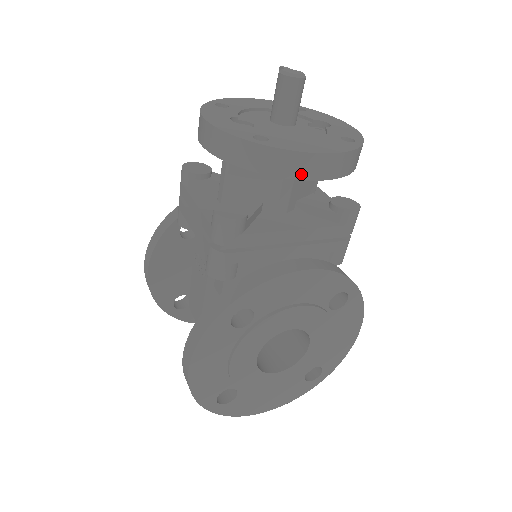
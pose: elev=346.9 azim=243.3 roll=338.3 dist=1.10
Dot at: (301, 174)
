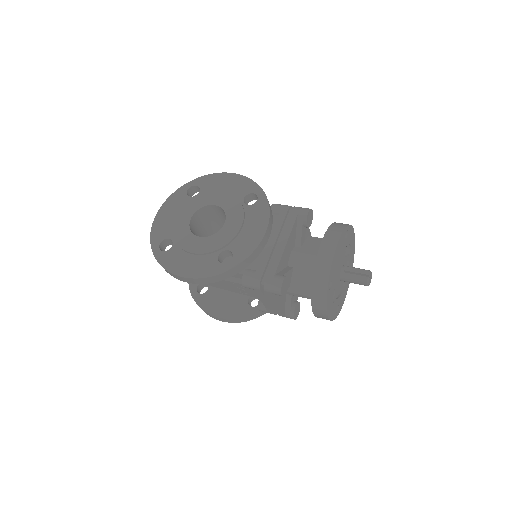
Dot at: occluded
